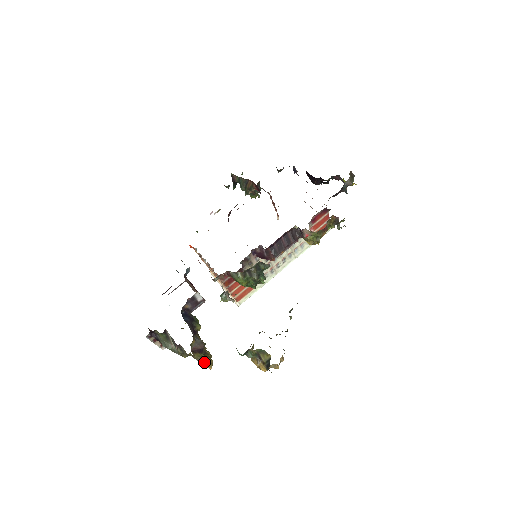
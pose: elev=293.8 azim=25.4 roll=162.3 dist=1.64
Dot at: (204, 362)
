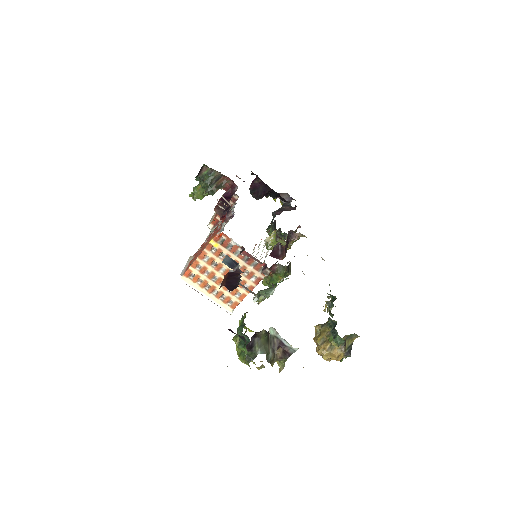
Dot at: occluded
